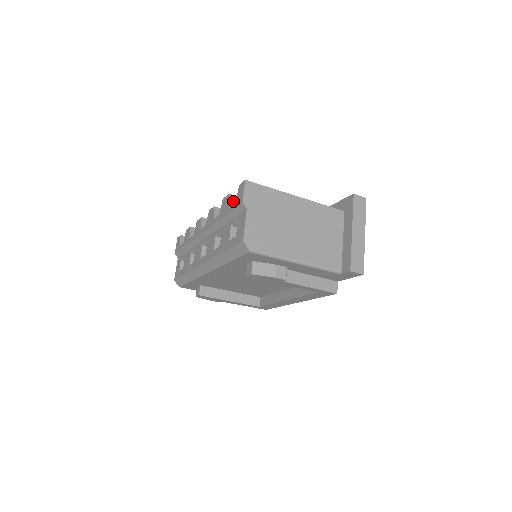
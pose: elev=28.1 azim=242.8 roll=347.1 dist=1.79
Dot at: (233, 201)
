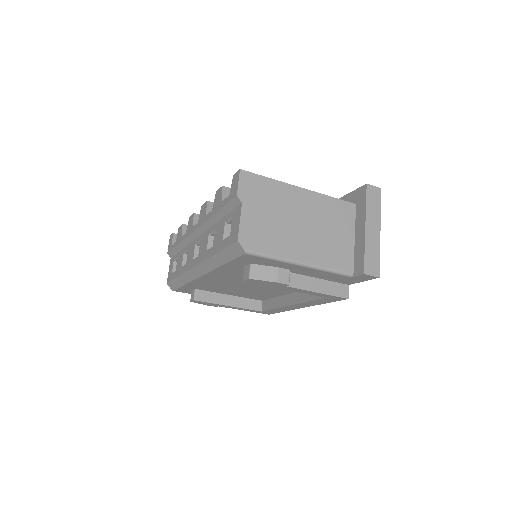
Dot at: (227, 194)
